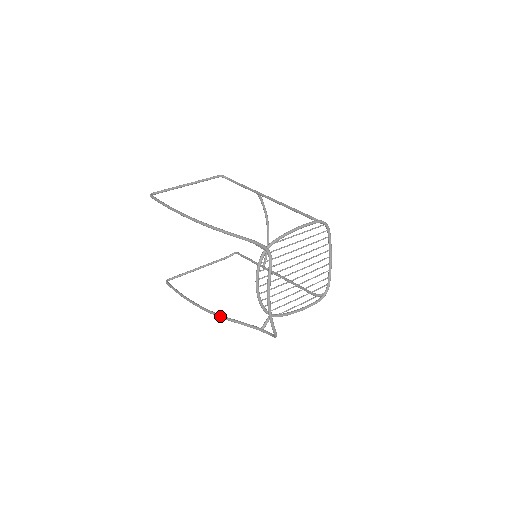
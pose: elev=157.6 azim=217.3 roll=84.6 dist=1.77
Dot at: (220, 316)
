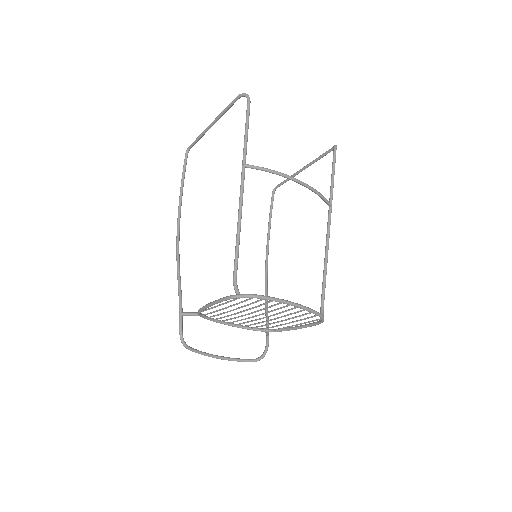
Dot at: occluded
